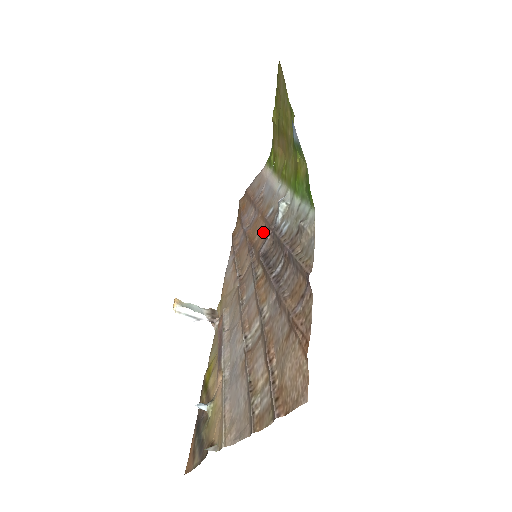
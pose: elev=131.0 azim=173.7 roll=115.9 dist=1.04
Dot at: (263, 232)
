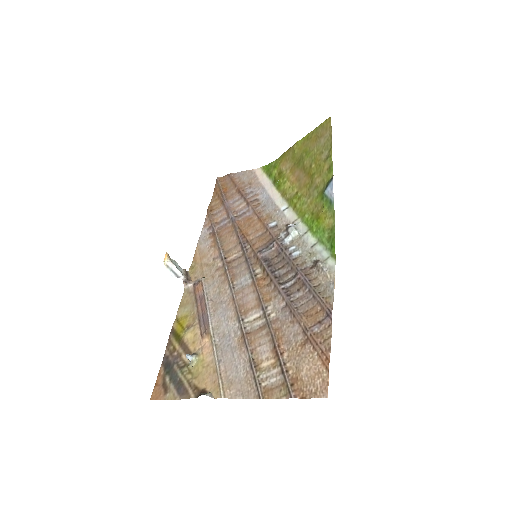
Dot at: (262, 237)
